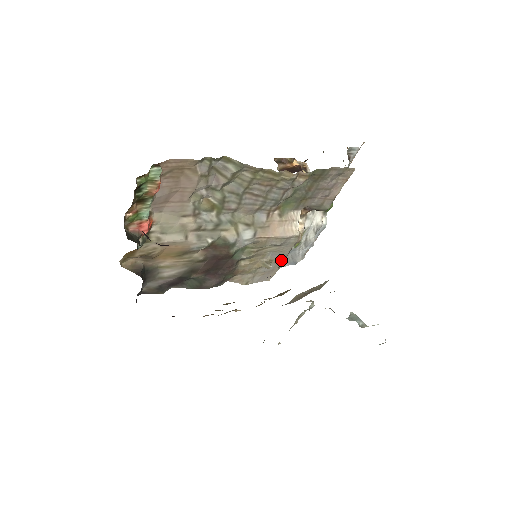
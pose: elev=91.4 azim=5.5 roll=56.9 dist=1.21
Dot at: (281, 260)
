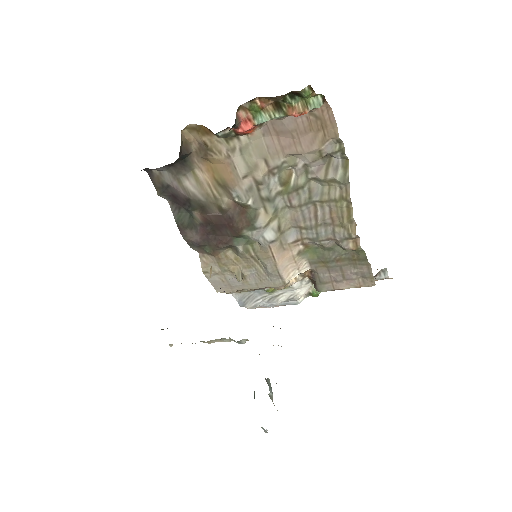
Dot at: (248, 287)
